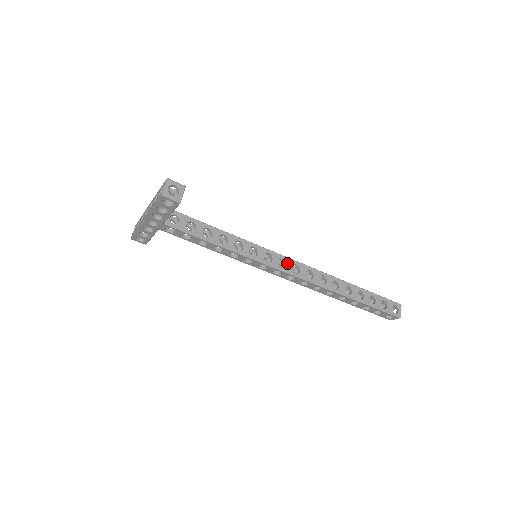
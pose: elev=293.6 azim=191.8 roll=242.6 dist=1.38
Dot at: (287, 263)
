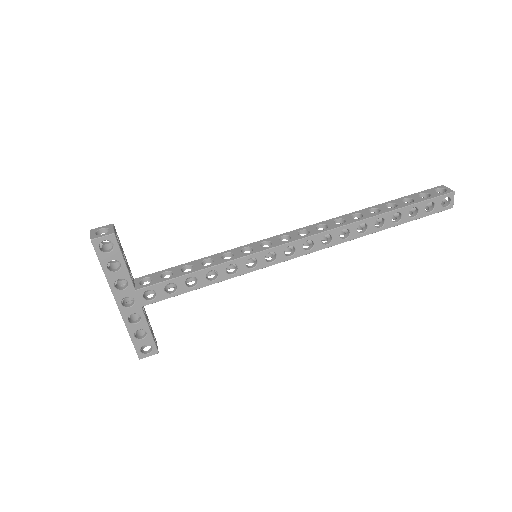
Dot at: (289, 236)
